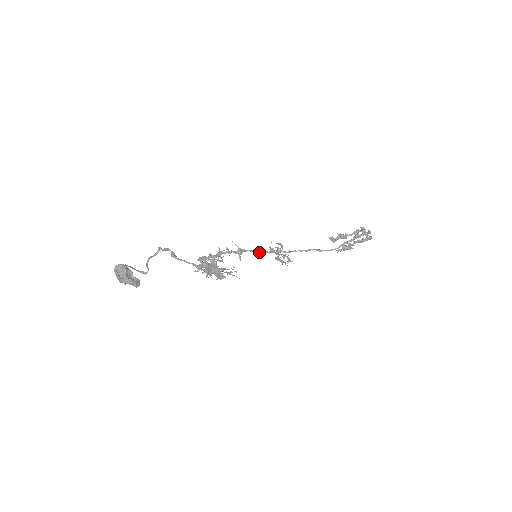
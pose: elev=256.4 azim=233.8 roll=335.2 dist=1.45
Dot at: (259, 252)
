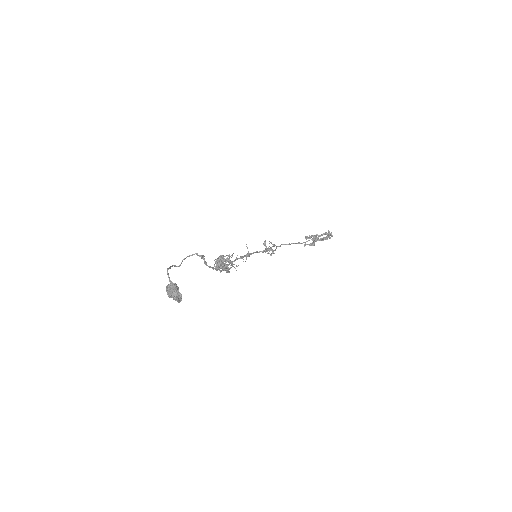
Dot at: (259, 252)
